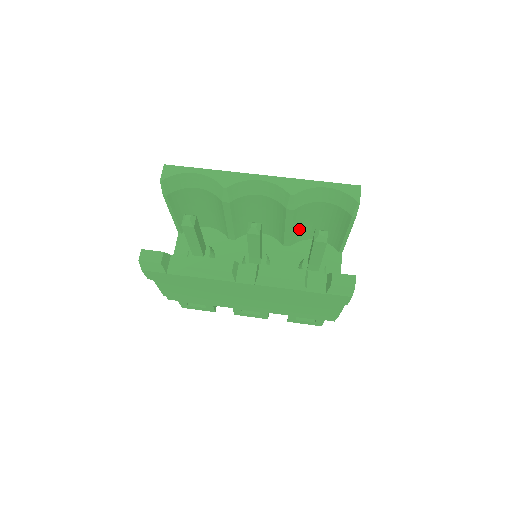
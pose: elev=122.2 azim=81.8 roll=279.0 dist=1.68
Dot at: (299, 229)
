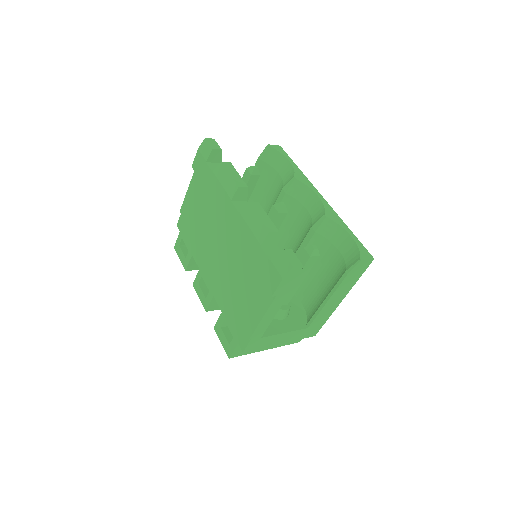
Dot at: occluded
